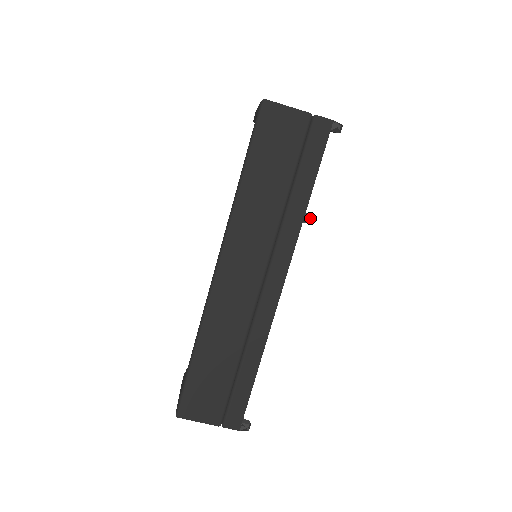
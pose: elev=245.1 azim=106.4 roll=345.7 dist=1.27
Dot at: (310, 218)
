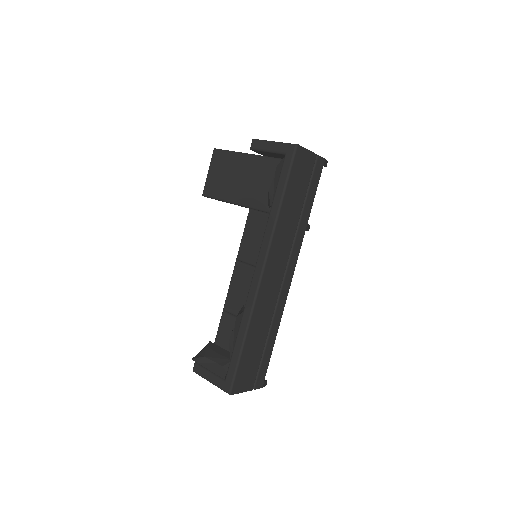
Dot at: (309, 227)
